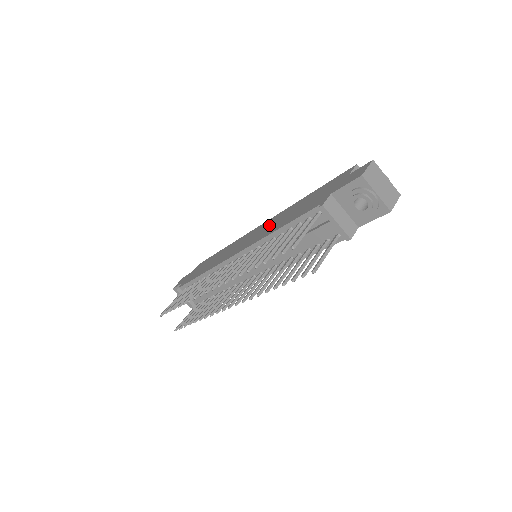
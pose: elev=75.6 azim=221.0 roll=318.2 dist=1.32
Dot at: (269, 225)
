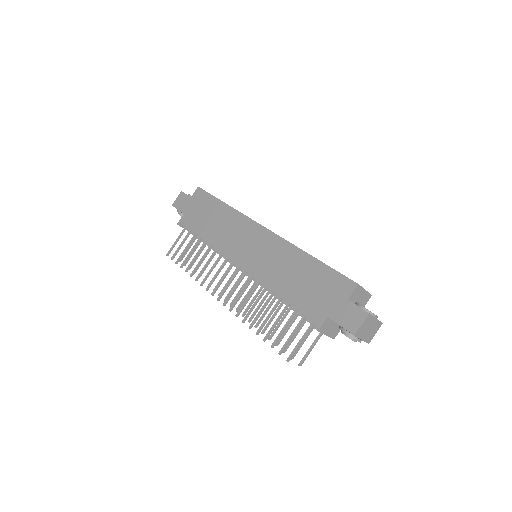
Dot at: (272, 257)
